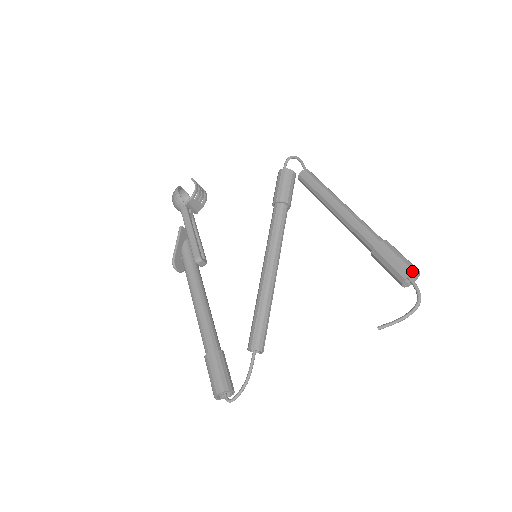
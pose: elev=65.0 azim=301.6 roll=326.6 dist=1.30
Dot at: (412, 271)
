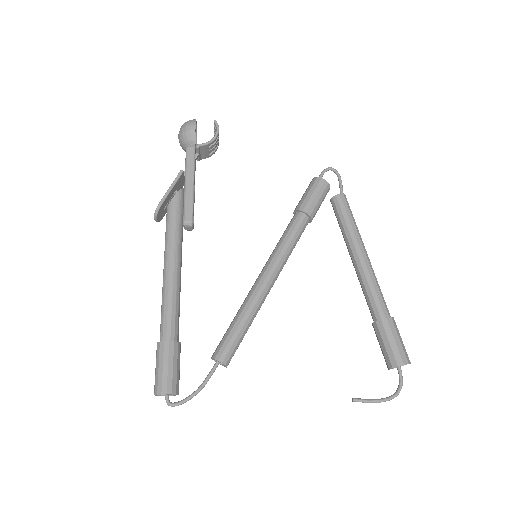
Dot at: (407, 363)
